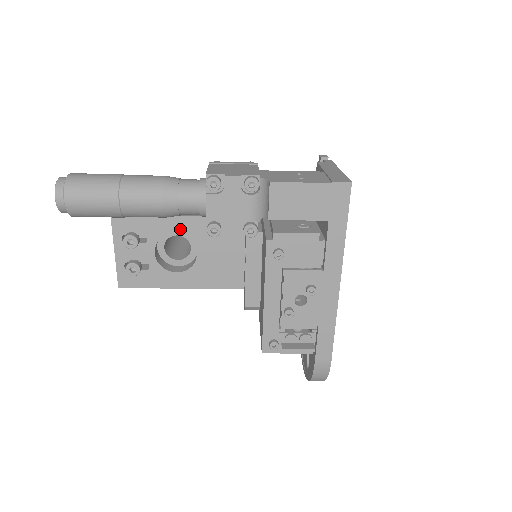
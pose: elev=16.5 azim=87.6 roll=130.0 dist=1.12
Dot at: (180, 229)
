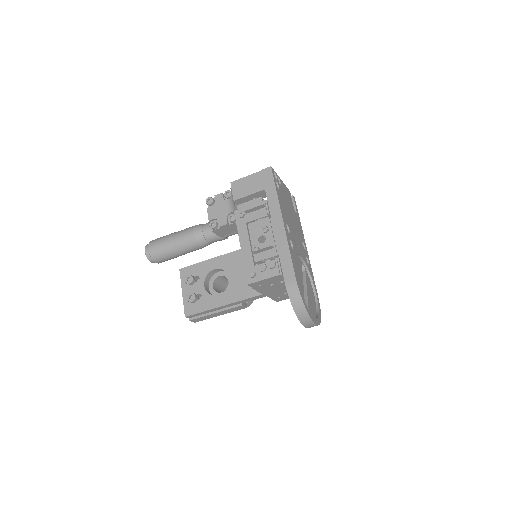
Dot at: (217, 265)
